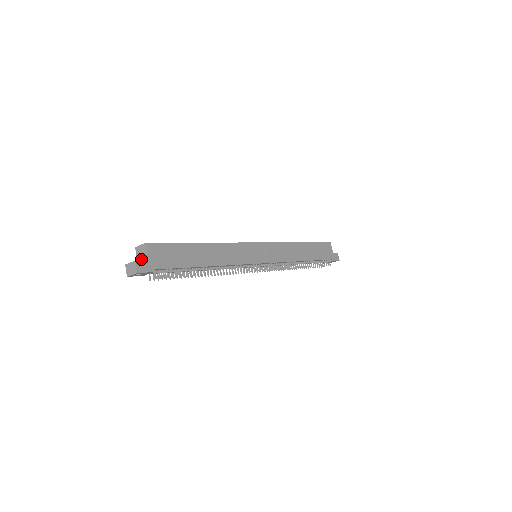
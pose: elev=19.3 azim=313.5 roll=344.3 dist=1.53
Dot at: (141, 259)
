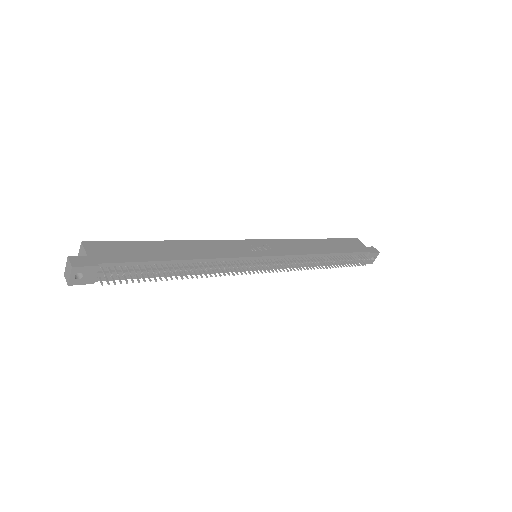
Dot at: occluded
